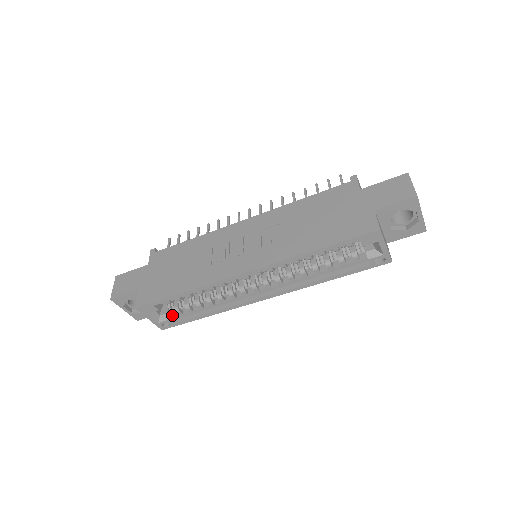
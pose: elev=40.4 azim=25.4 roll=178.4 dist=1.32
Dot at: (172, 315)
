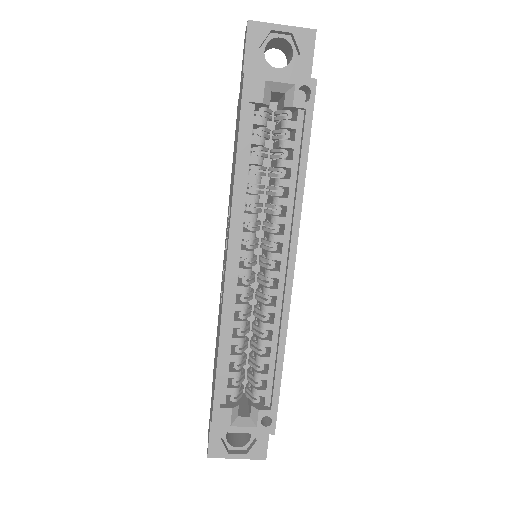
Dot at: (263, 405)
